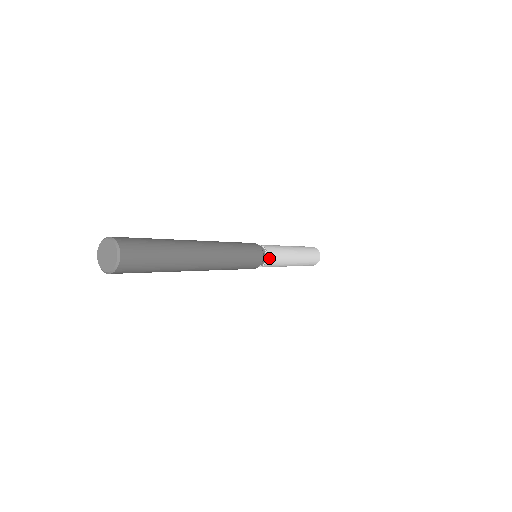
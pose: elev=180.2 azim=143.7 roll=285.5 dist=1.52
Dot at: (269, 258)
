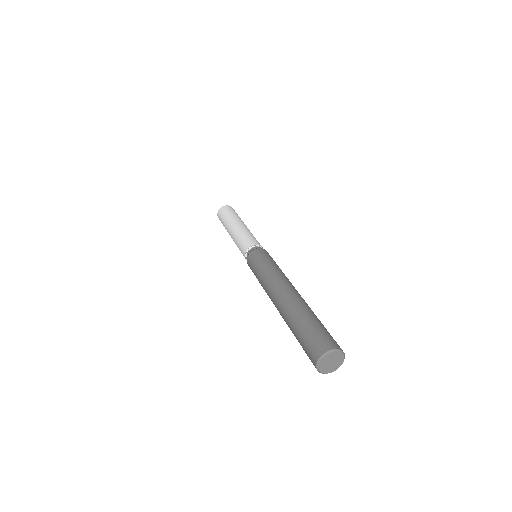
Dot at: occluded
